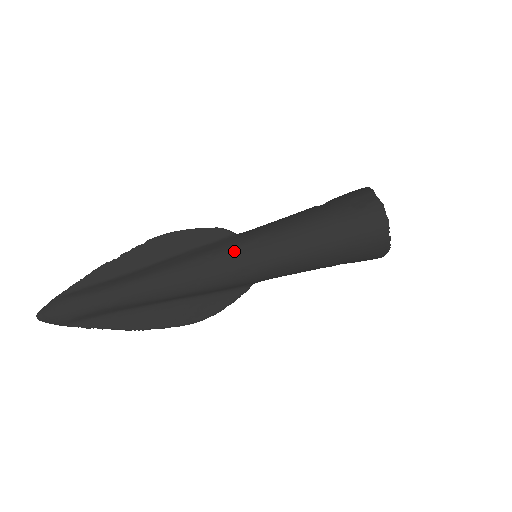
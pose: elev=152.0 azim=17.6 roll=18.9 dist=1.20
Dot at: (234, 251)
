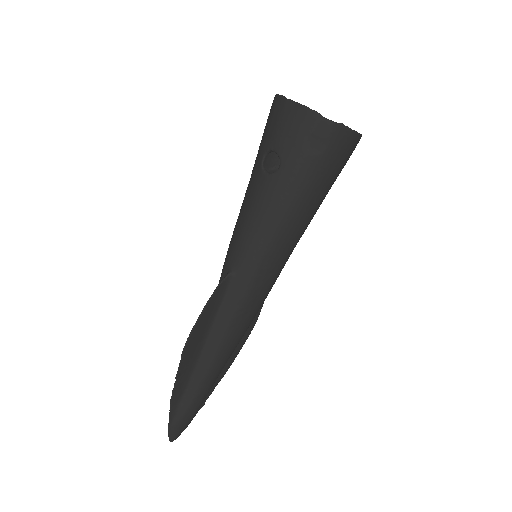
Dot at: (253, 290)
